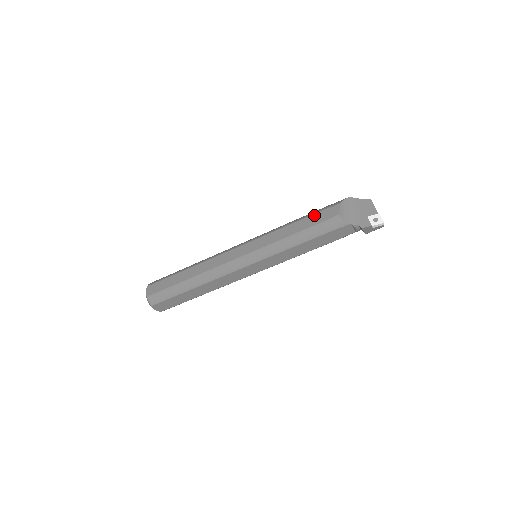
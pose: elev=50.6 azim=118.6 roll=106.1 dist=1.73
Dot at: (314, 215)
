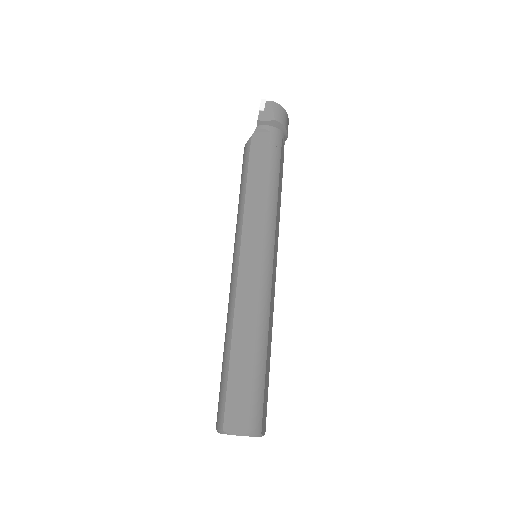
Dot at: occluded
